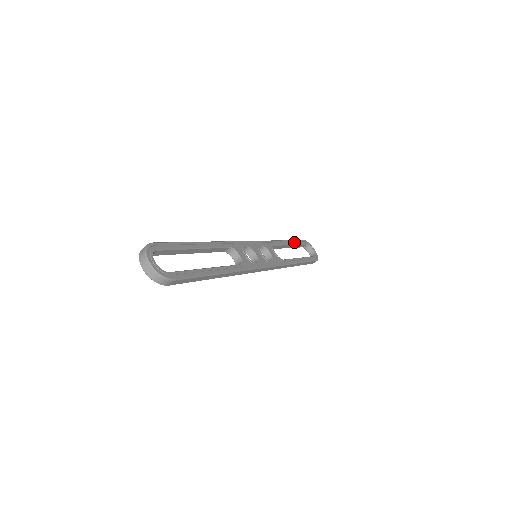
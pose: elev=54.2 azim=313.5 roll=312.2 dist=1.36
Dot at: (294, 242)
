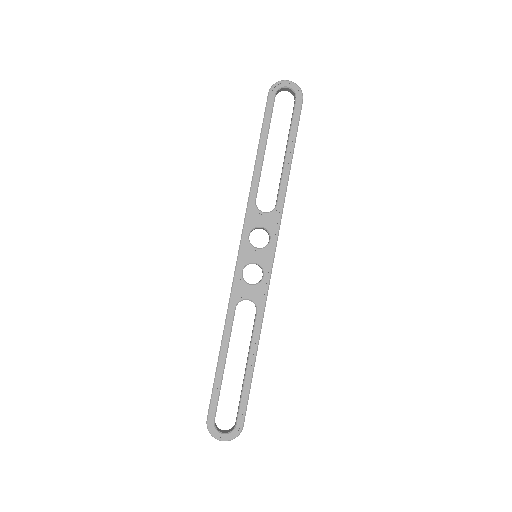
Dot at: (264, 133)
